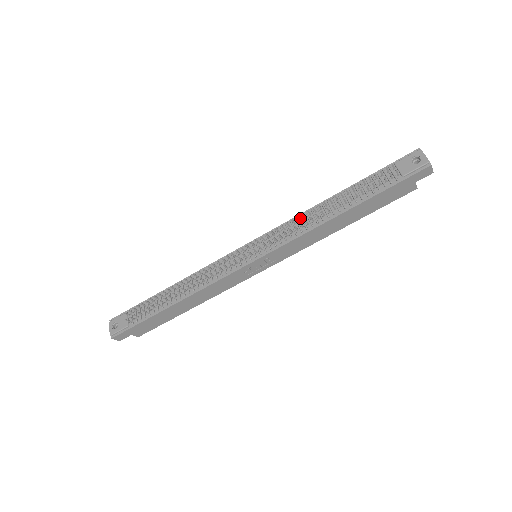
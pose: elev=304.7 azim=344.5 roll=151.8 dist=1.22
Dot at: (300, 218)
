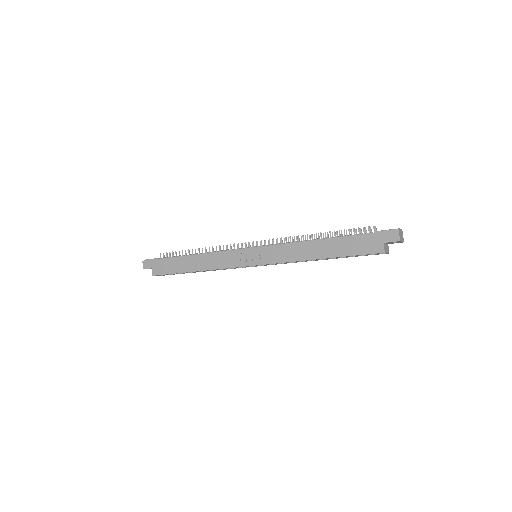
Dot at: occluded
